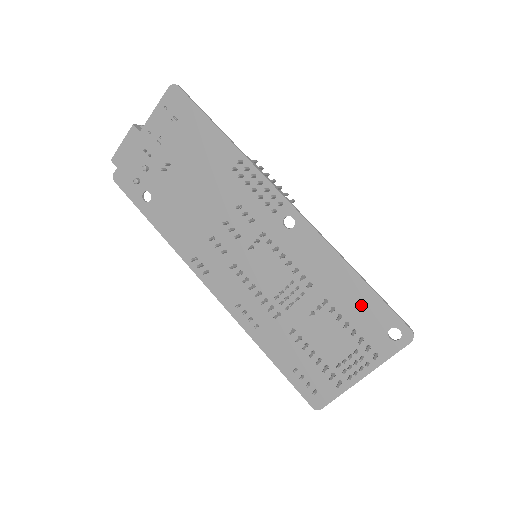
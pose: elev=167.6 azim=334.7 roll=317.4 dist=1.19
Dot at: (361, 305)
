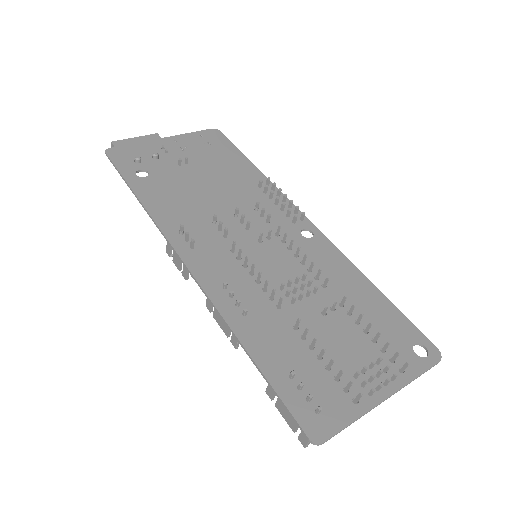
Dot at: (381, 315)
